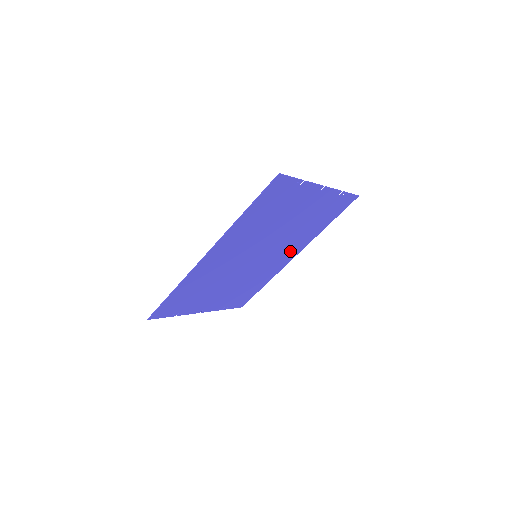
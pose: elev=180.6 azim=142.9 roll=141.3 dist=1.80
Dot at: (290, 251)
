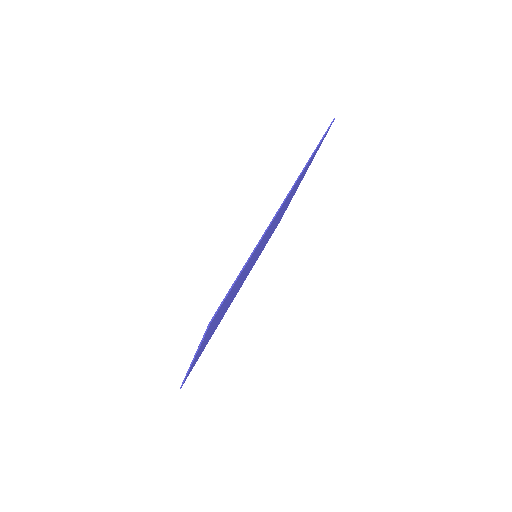
Dot at: occluded
